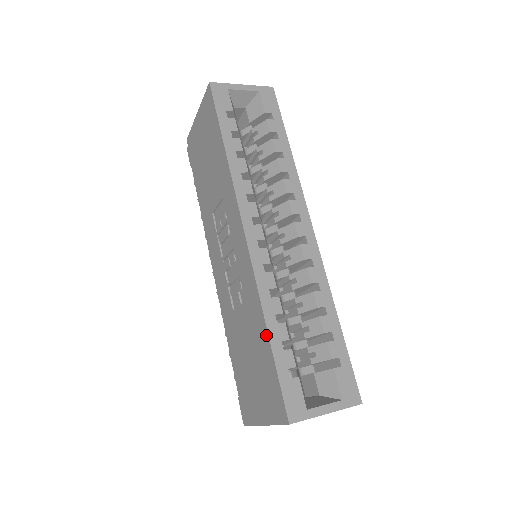
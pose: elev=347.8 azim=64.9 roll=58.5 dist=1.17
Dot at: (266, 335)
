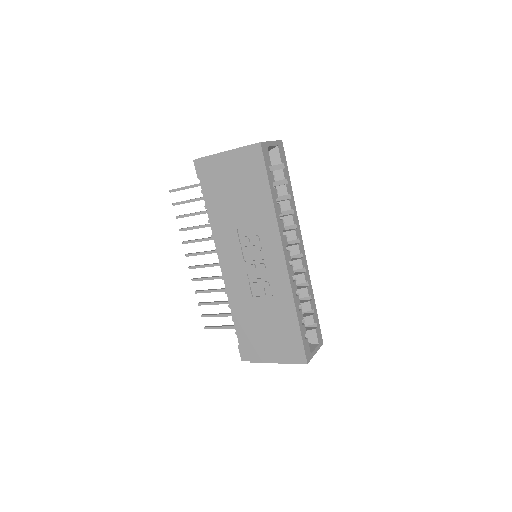
Dot at: (295, 319)
